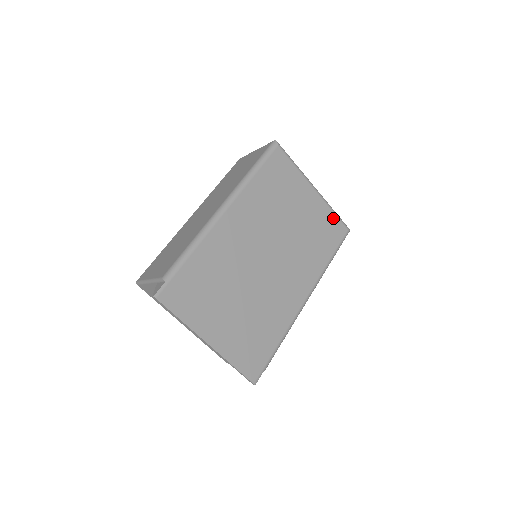
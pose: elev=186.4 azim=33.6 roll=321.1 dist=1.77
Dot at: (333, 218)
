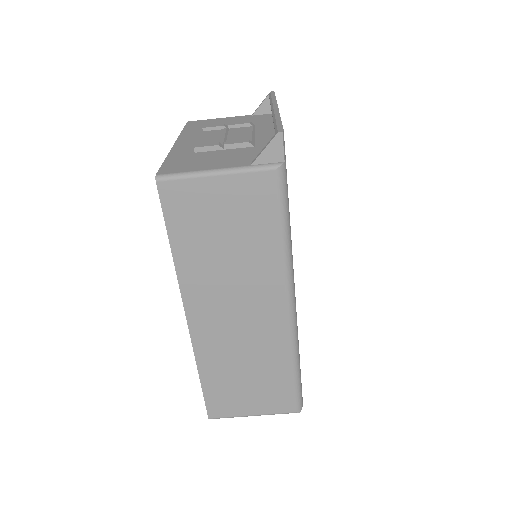
Dot at: occluded
